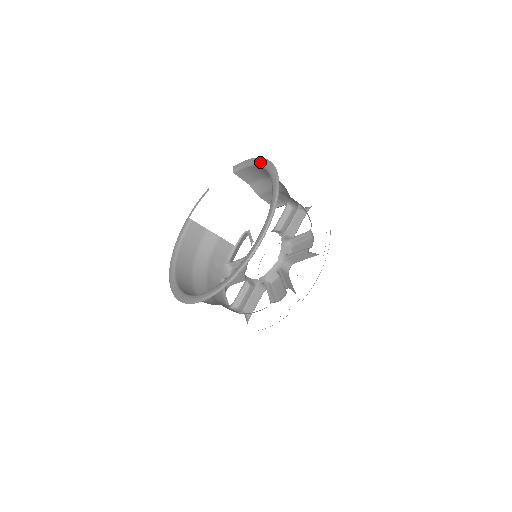
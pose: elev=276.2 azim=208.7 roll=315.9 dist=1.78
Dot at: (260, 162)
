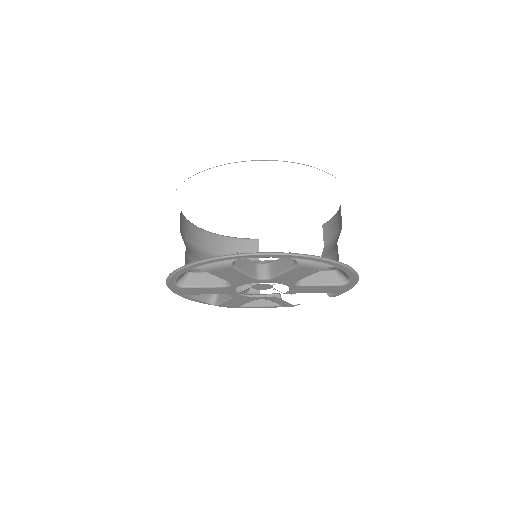
Dot at: occluded
